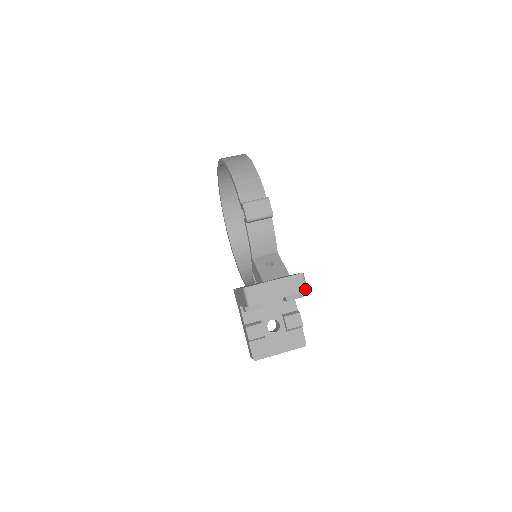
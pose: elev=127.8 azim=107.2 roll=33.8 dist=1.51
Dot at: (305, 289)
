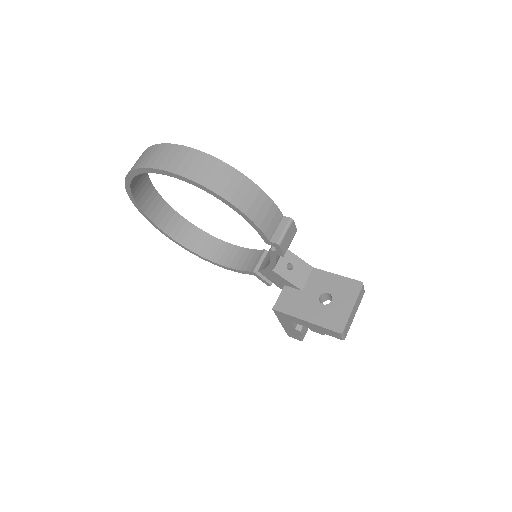
Dot at: (364, 292)
